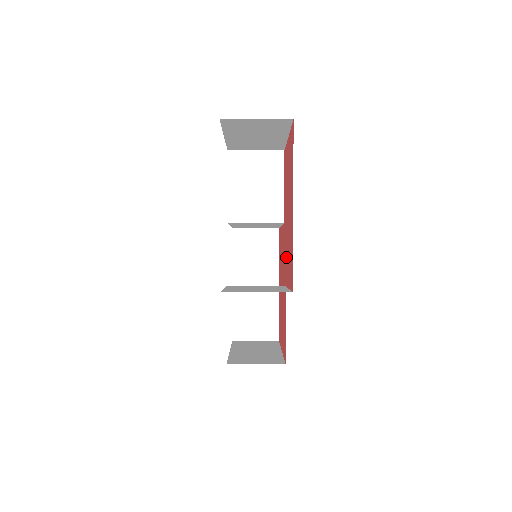
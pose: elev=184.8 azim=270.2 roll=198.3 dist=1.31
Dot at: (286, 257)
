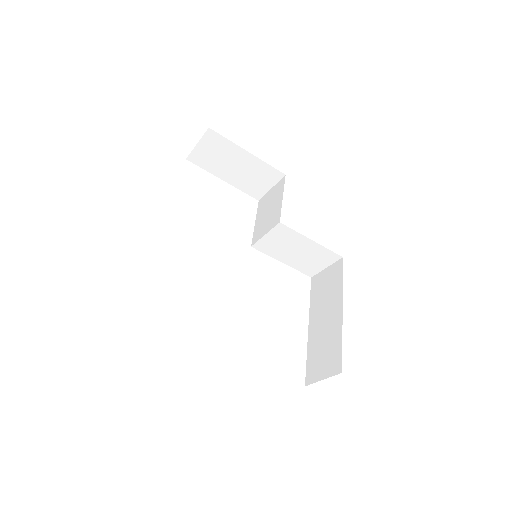
Dot at: occluded
